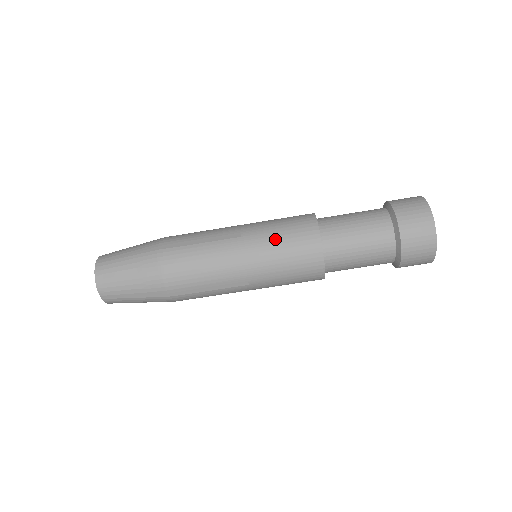
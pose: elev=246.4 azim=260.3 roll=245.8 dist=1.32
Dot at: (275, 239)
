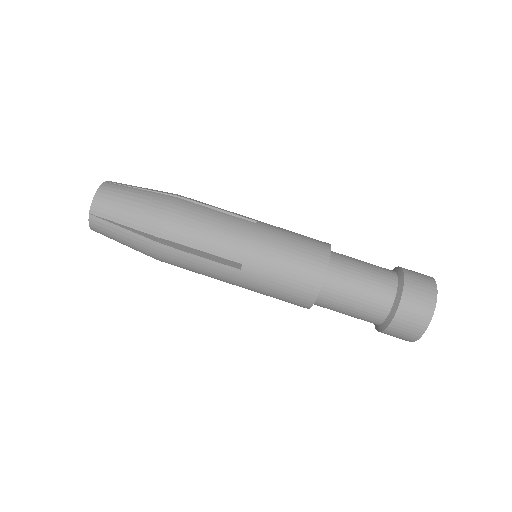
Dot at: (287, 238)
